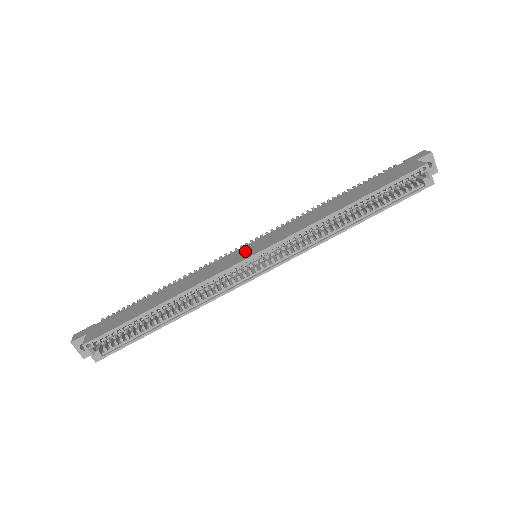
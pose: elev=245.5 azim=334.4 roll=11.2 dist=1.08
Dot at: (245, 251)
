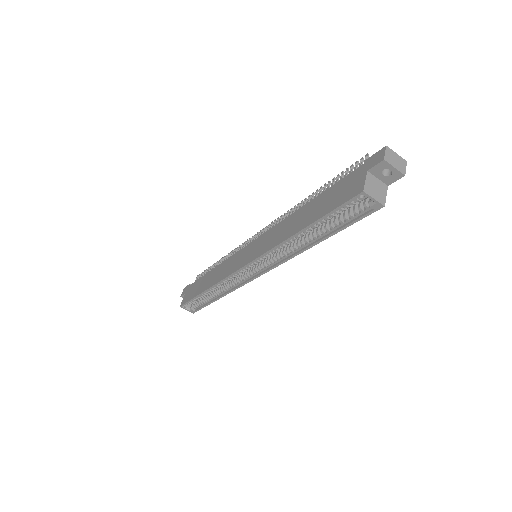
Dot at: (244, 255)
